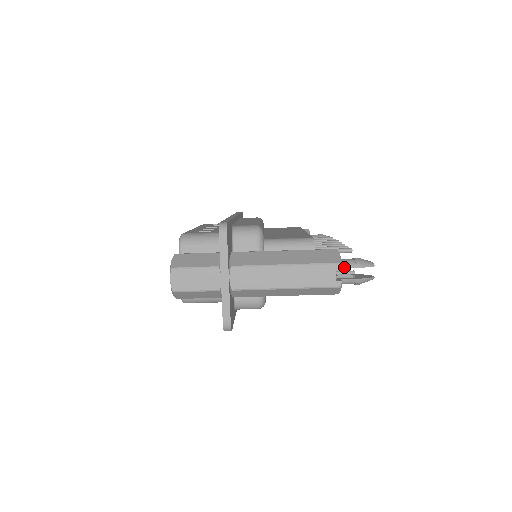
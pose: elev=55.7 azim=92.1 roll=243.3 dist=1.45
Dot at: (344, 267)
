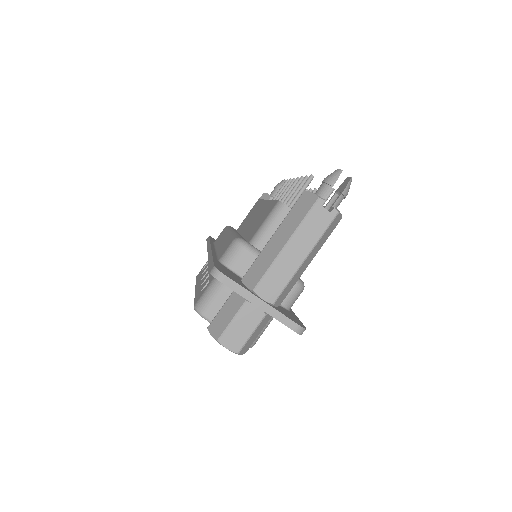
Dot at: (324, 197)
